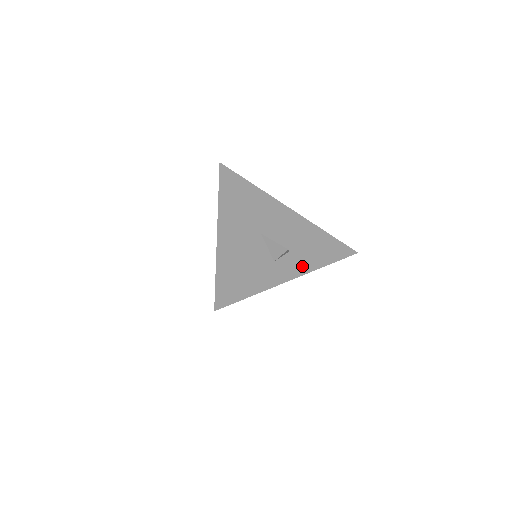
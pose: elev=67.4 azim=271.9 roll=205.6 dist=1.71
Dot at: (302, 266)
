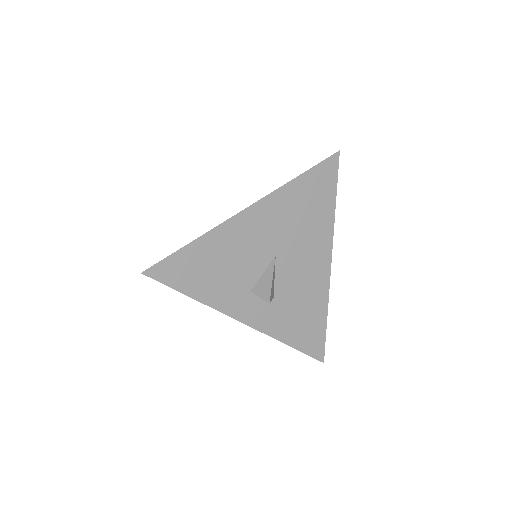
Dot at: (266, 321)
